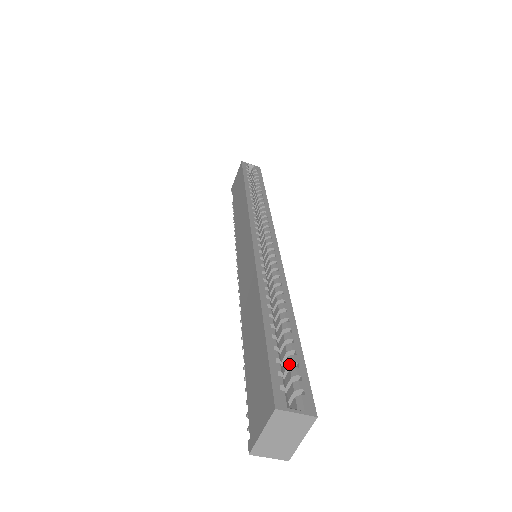
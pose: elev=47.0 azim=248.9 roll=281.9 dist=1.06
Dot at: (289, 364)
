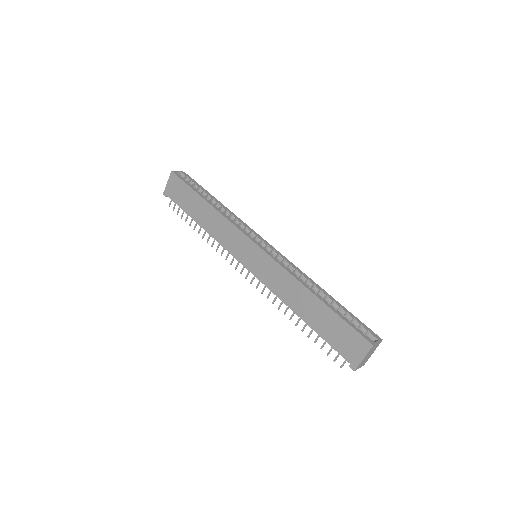
Dot at: (351, 321)
